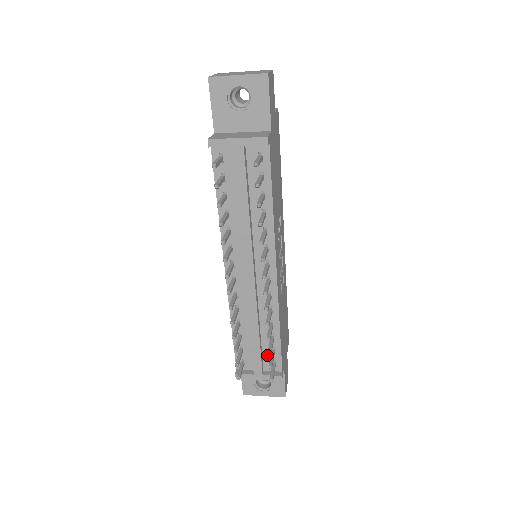
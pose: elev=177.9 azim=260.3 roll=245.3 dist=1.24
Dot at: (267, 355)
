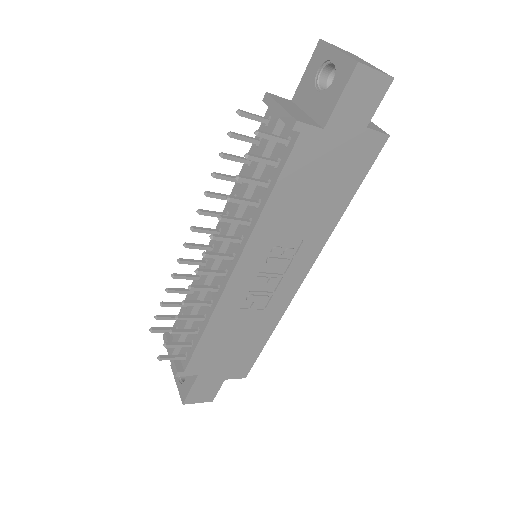
Dot at: occluded
